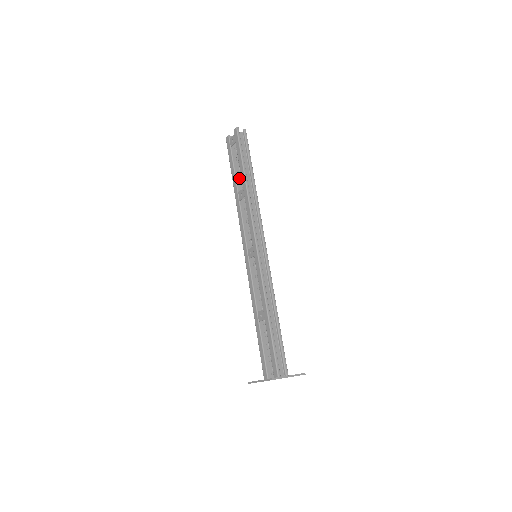
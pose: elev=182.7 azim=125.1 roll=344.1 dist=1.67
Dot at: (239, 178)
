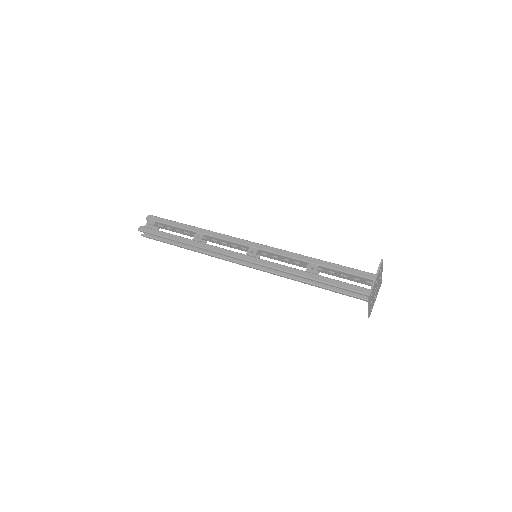
Dot at: (176, 244)
